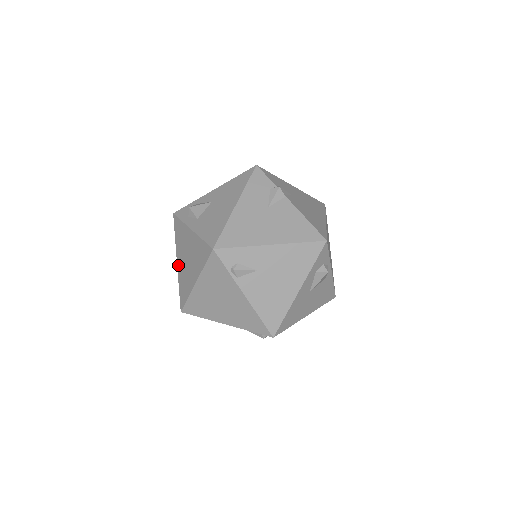
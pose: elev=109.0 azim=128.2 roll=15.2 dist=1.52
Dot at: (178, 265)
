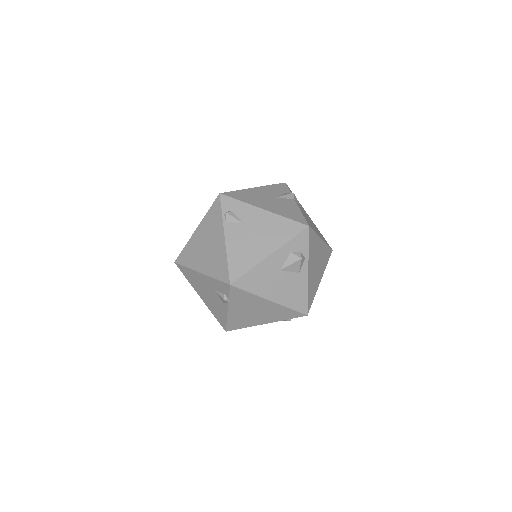
Dot at: occluded
